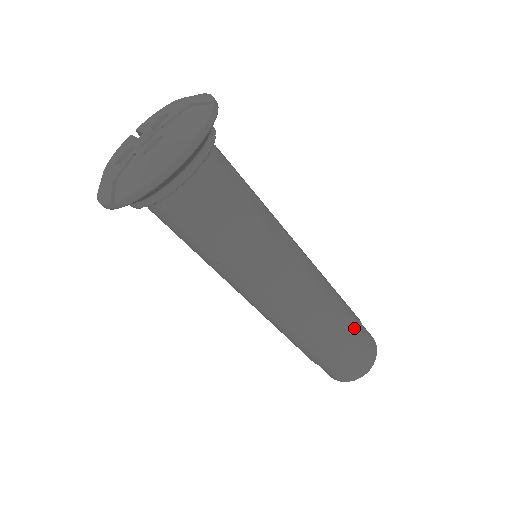
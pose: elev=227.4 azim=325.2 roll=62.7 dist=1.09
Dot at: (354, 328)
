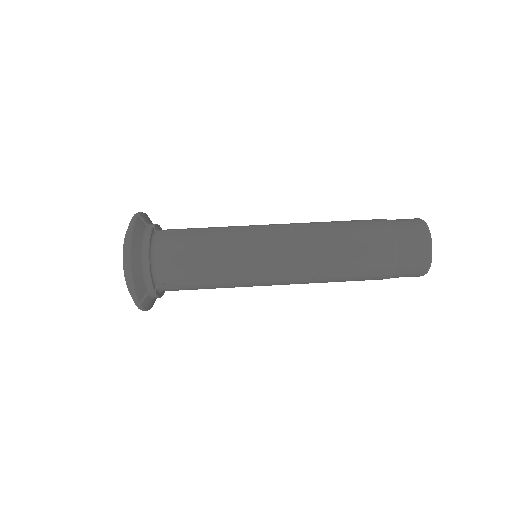
Dot at: (373, 229)
